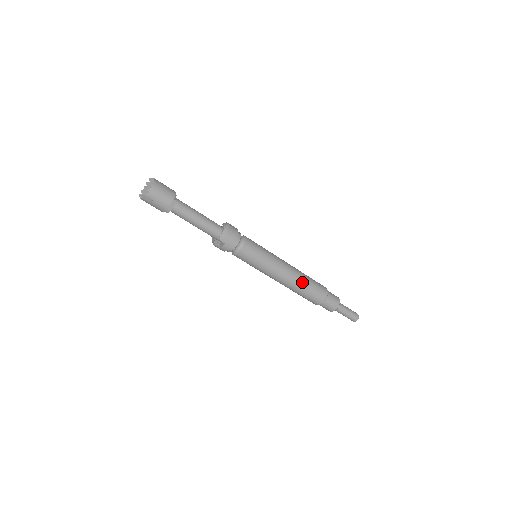
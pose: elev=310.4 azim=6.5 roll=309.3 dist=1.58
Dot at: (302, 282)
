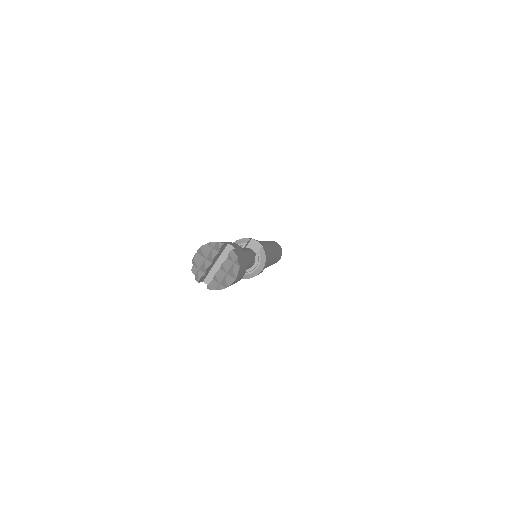
Dot at: occluded
